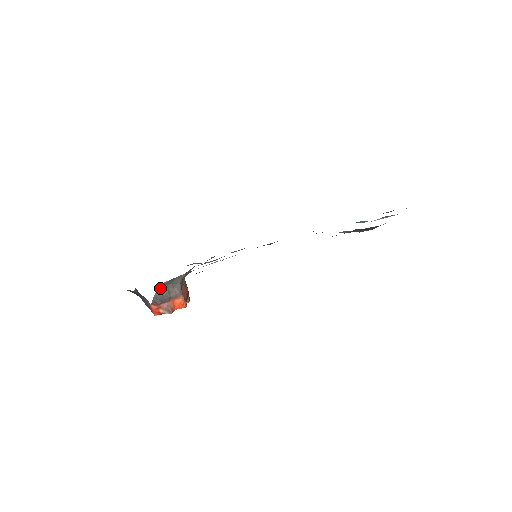
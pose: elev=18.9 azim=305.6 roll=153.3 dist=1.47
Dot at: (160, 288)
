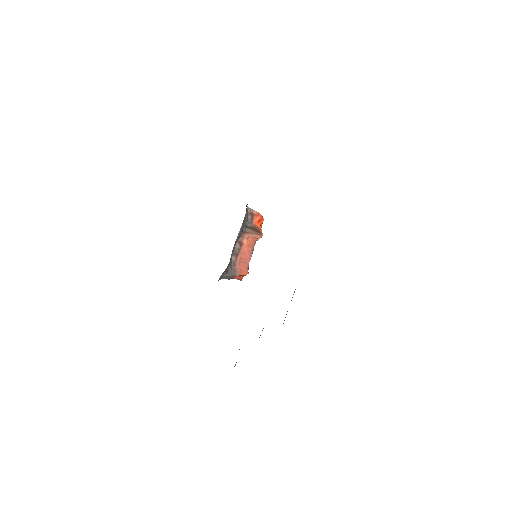
Dot at: occluded
